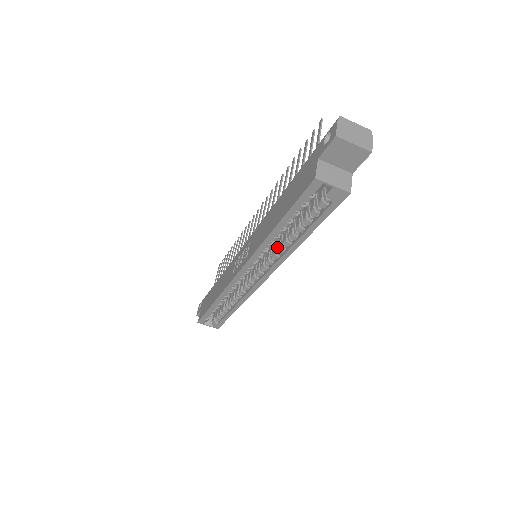
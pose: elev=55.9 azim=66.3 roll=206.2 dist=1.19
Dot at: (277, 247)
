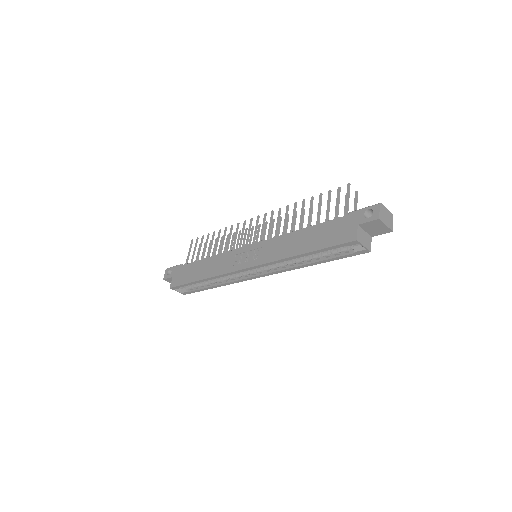
Dot at: (288, 261)
